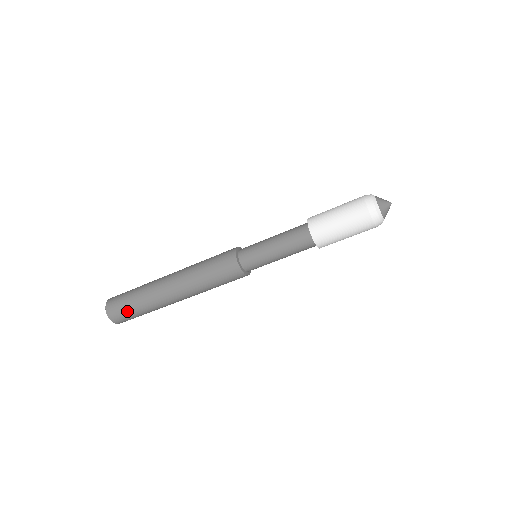
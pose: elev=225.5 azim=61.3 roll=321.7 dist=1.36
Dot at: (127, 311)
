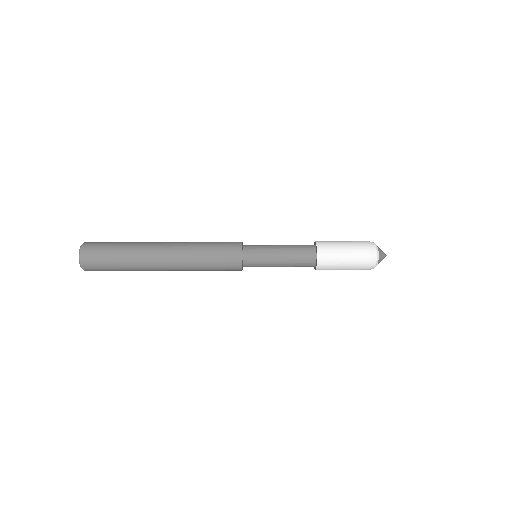
Dot at: occluded
